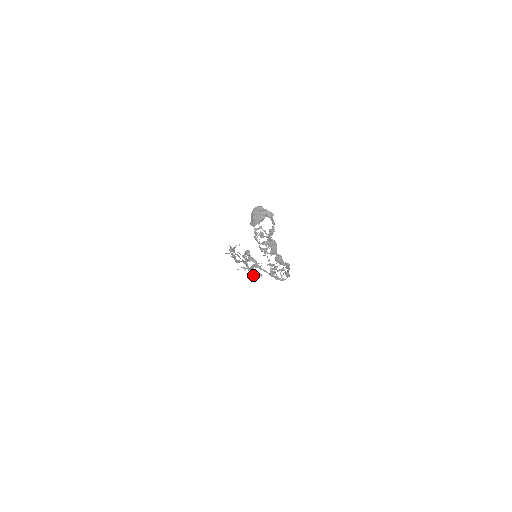
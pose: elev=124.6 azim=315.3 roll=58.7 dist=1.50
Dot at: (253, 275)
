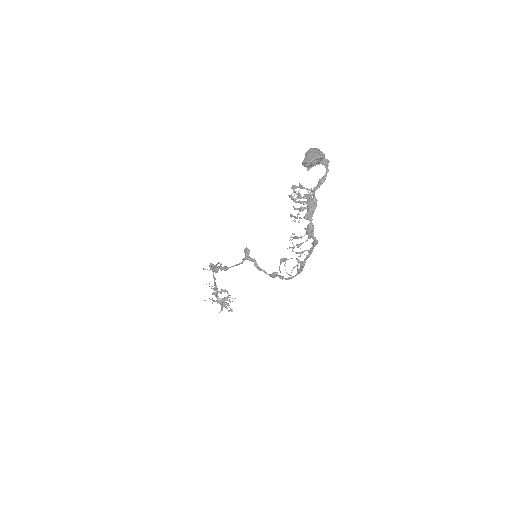
Dot at: (222, 308)
